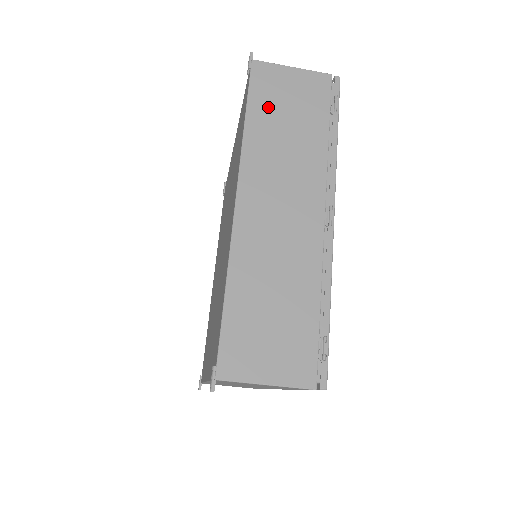
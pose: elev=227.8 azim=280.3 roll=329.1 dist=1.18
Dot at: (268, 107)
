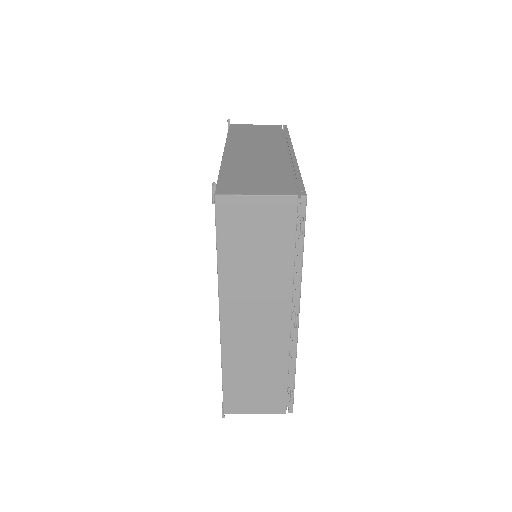
Dot at: (236, 242)
